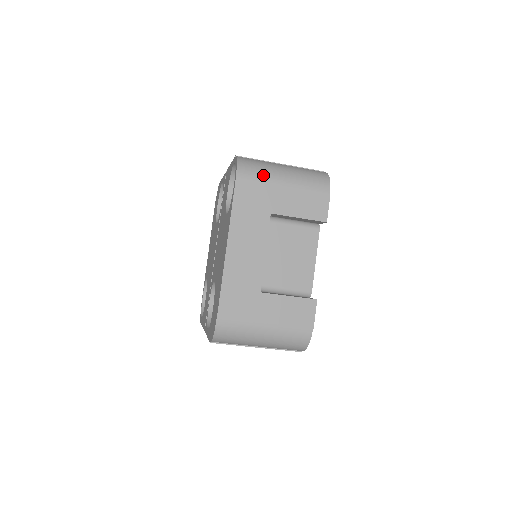
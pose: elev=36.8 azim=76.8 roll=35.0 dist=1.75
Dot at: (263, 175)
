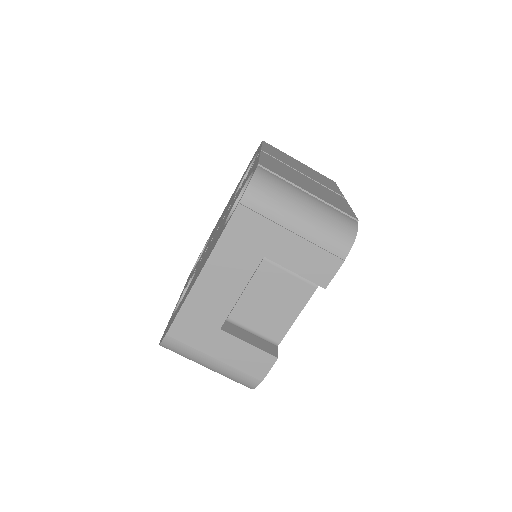
Dot at: (274, 210)
